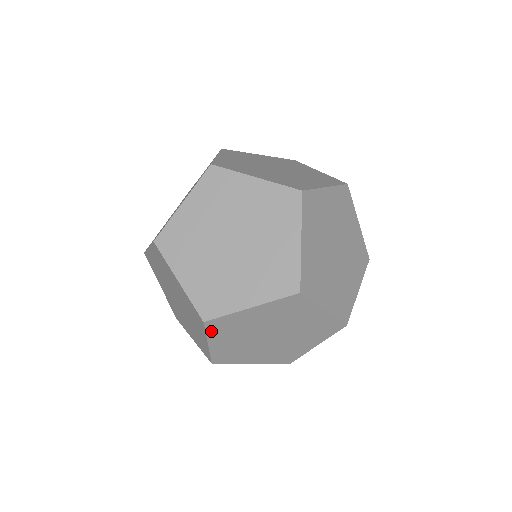
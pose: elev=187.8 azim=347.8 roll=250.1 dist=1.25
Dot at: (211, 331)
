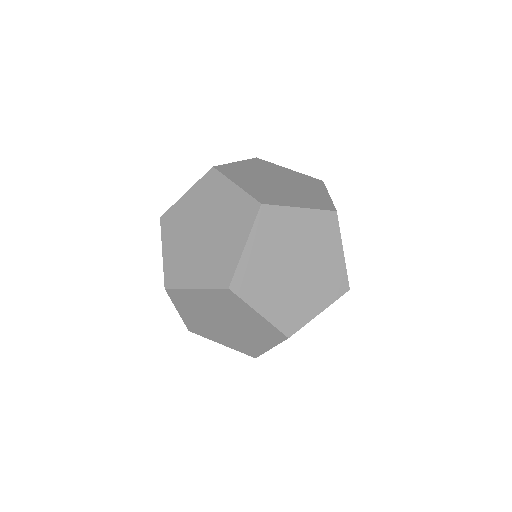
Dot at: (245, 295)
